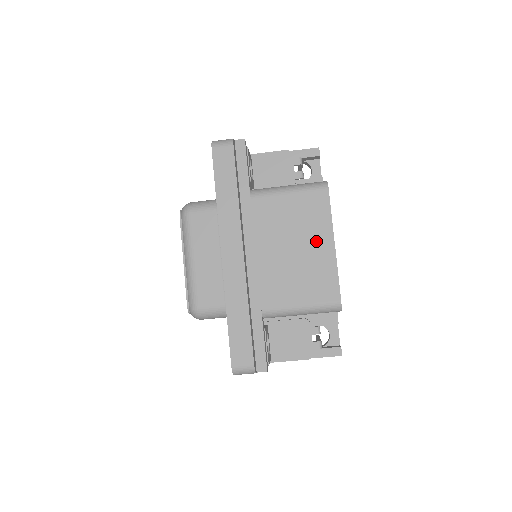
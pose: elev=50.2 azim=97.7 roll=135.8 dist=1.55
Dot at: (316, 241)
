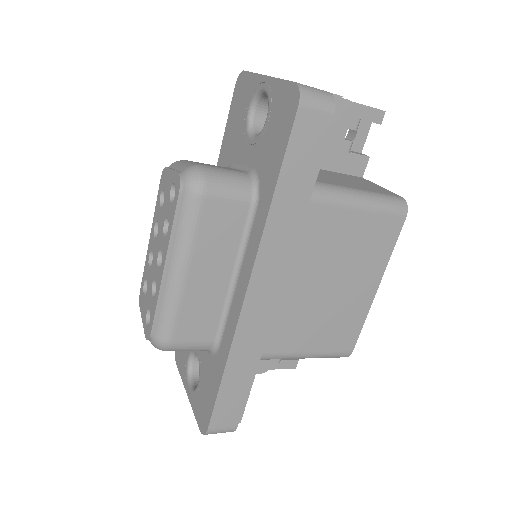
Dot at: (361, 281)
